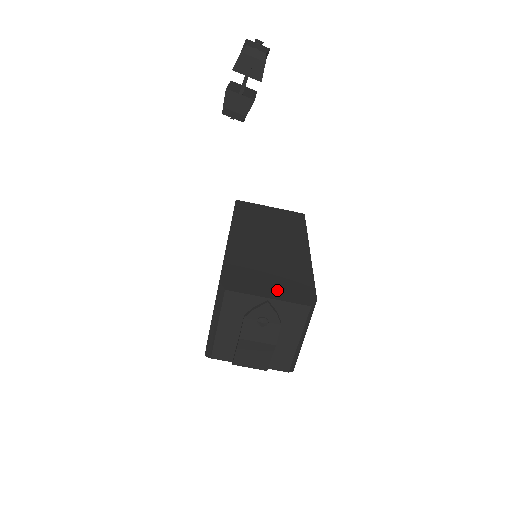
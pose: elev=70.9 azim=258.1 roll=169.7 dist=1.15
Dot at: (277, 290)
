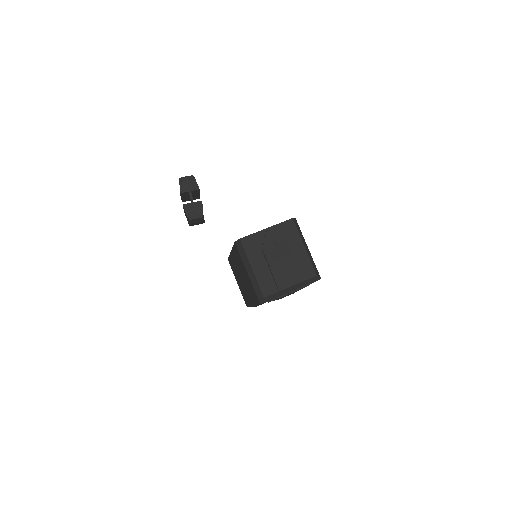
Dot at: occluded
